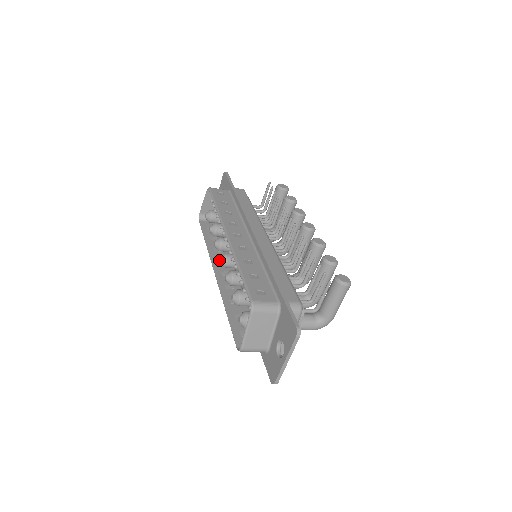
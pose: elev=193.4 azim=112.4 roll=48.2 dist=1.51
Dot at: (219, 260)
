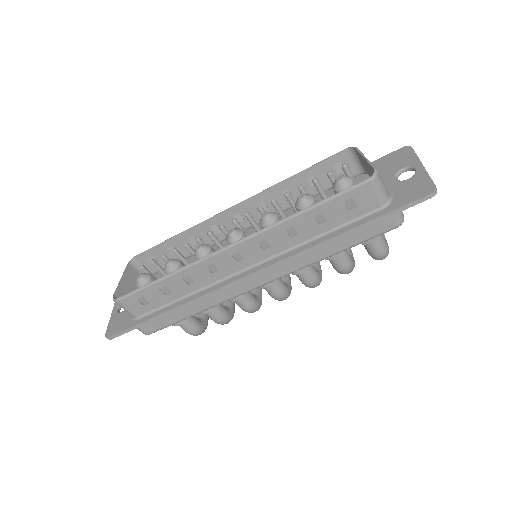
Dot at: (230, 231)
